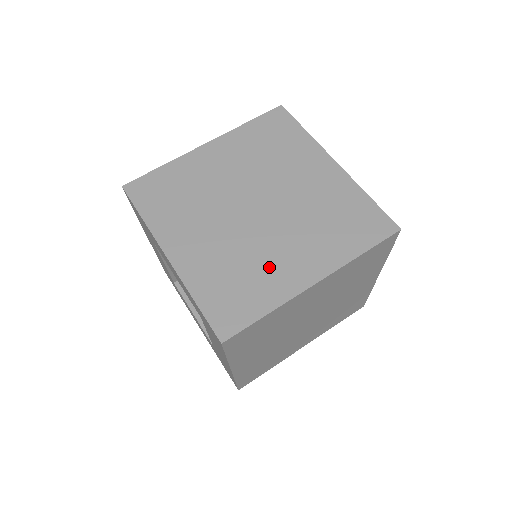
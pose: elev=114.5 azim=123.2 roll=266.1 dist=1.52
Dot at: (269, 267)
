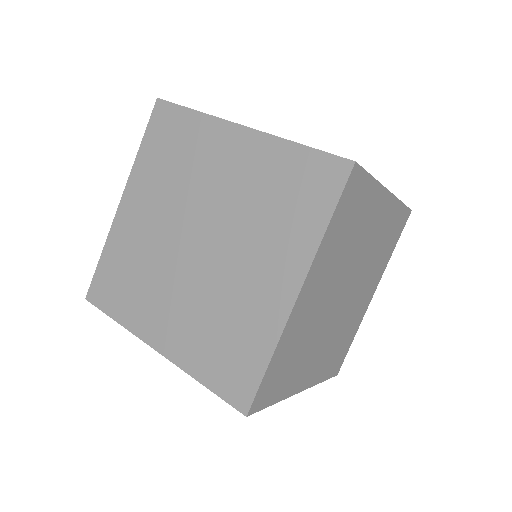
Dot at: (244, 305)
